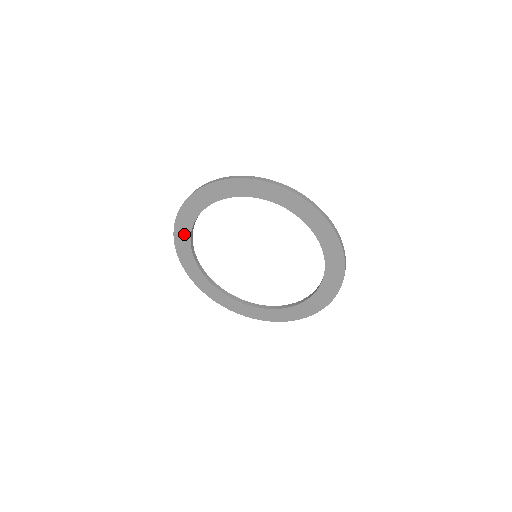
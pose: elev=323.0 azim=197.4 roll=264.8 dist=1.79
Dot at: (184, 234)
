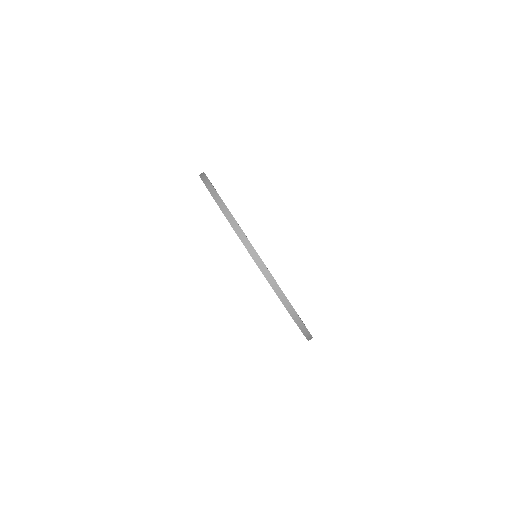
Dot at: occluded
